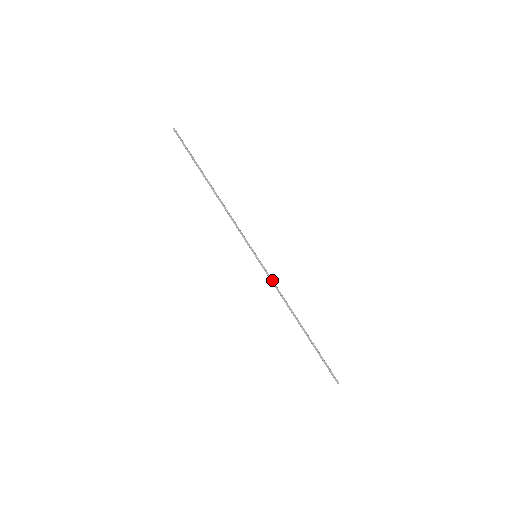
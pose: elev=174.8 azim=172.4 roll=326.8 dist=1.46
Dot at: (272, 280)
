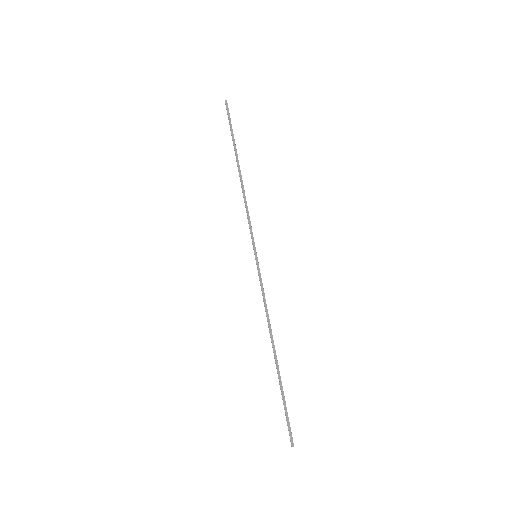
Dot at: (263, 289)
